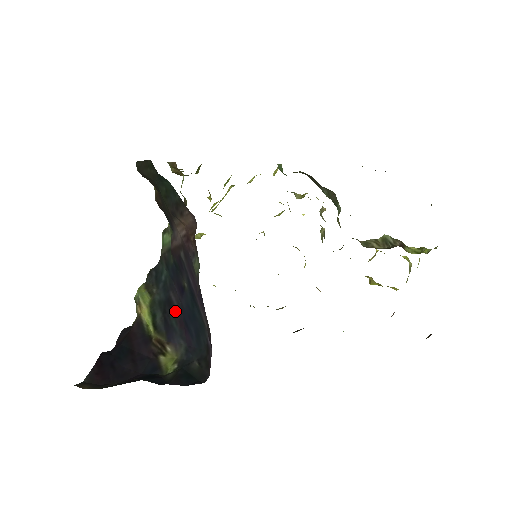
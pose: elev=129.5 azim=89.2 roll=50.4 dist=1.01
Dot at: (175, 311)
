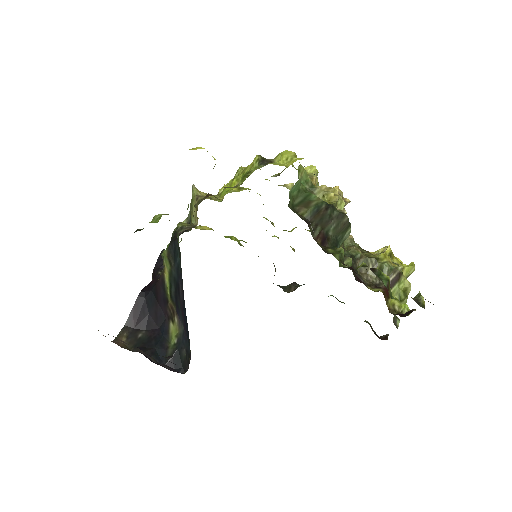
Dot at: (180, 301)
